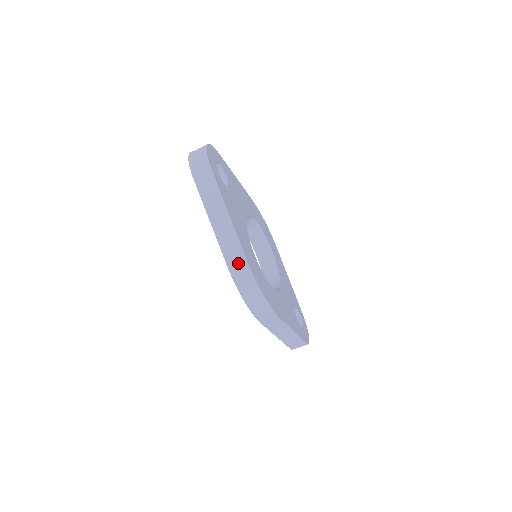
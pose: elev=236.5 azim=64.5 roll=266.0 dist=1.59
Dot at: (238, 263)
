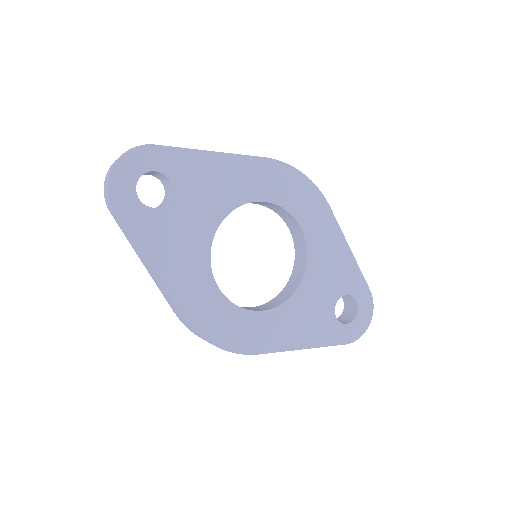
Dot at: (179, 315)
